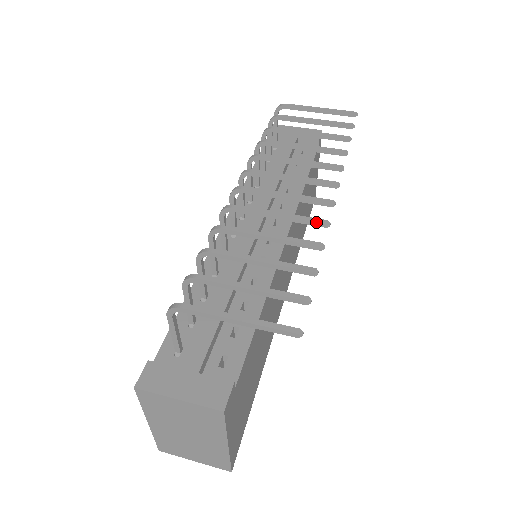
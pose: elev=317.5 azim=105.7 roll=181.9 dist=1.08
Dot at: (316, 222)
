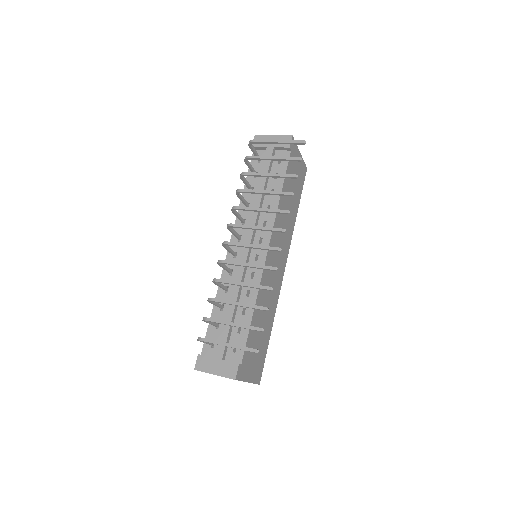
Dot at: (269, 269)
